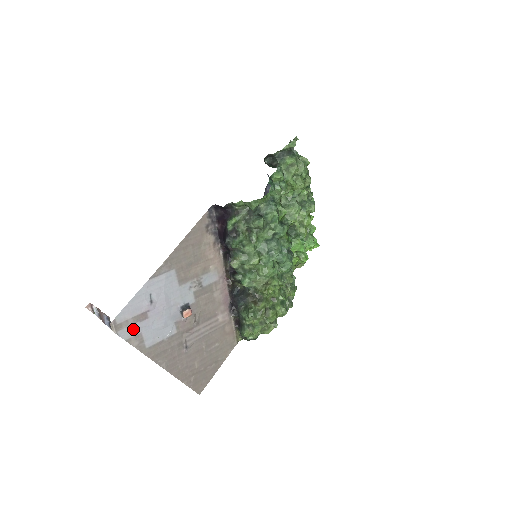
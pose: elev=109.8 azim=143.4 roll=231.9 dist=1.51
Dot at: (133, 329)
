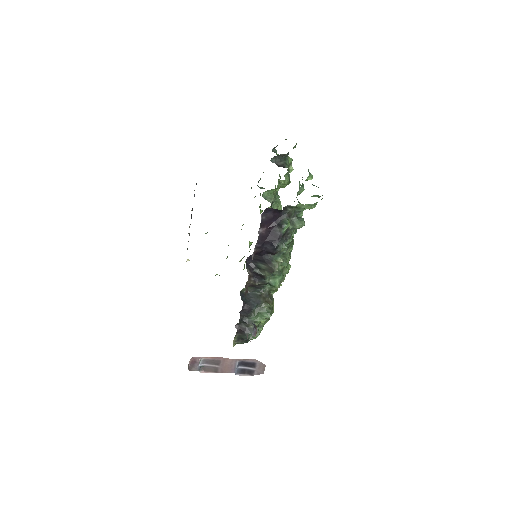
Dot at: occluded
